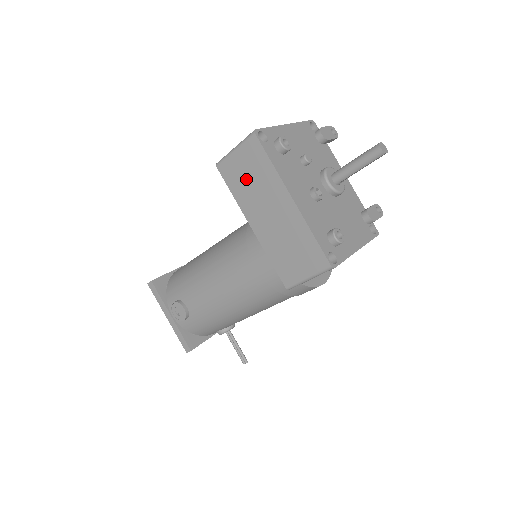
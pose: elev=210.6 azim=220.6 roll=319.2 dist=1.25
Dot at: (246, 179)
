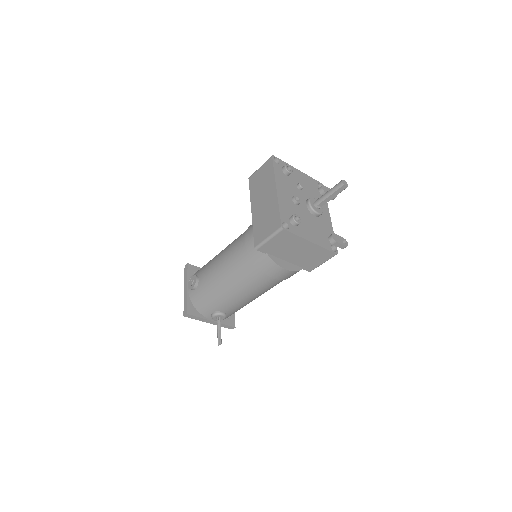
Dot at: (259, 182)
